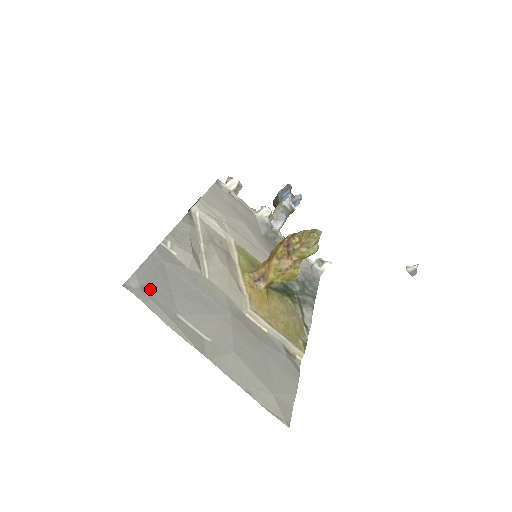
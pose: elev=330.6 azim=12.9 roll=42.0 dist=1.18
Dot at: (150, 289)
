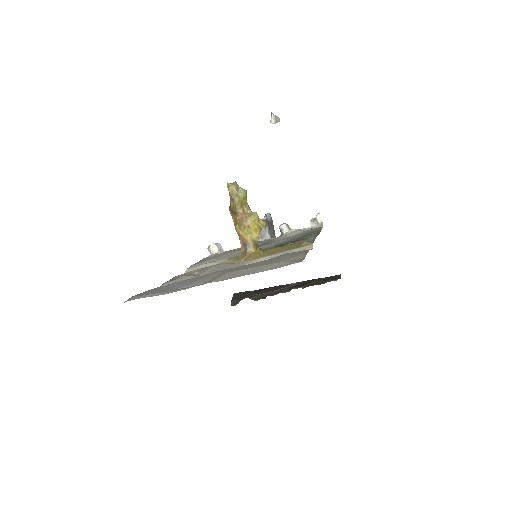
Dot at: (146, 294)
